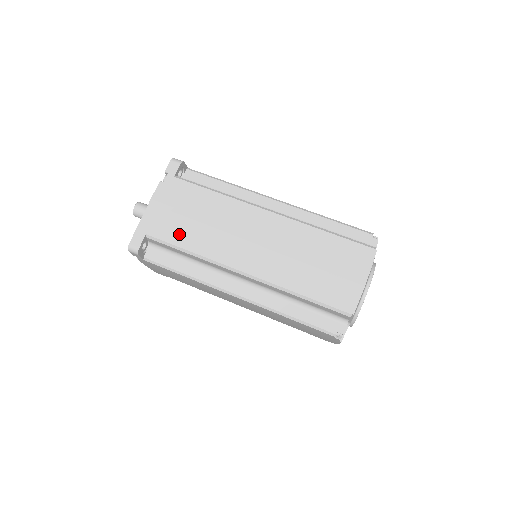
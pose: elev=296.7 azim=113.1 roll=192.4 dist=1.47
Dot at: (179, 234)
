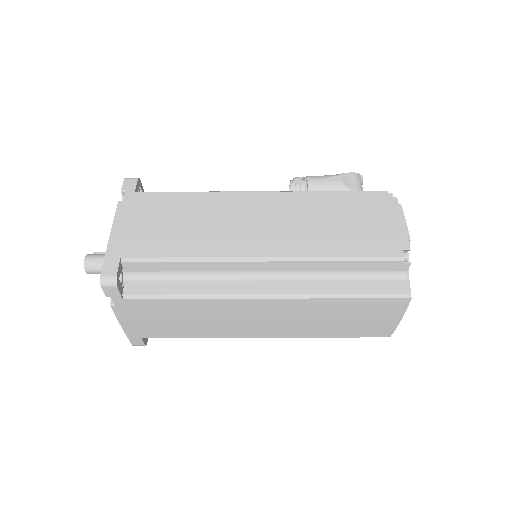
Dot at: (176, 332)
